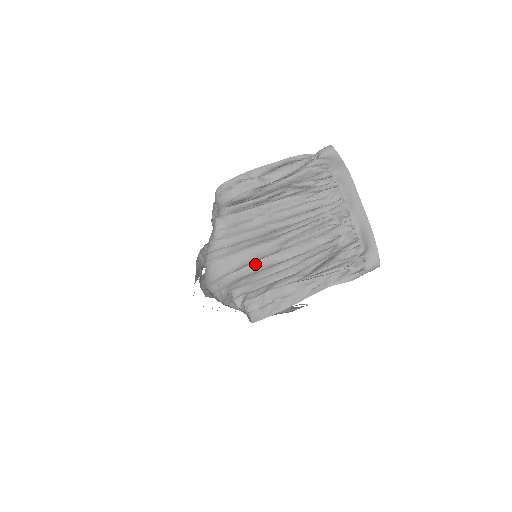
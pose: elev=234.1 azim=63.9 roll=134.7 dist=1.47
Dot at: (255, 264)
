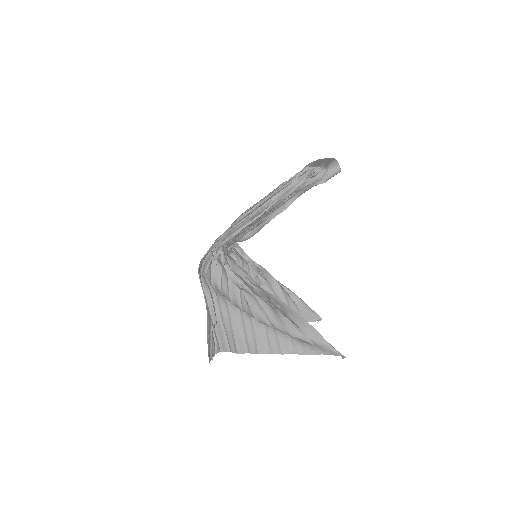
Dot at: (240, 227)
